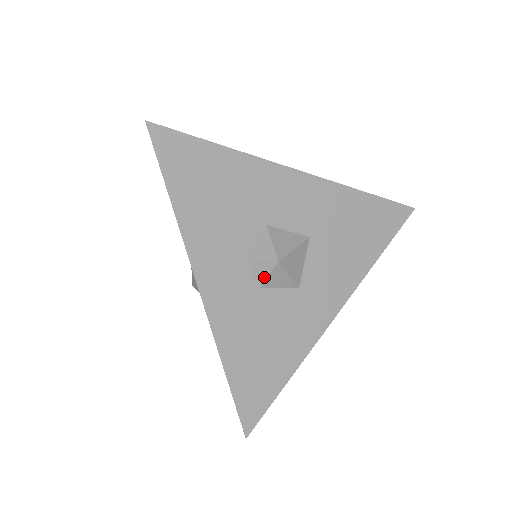
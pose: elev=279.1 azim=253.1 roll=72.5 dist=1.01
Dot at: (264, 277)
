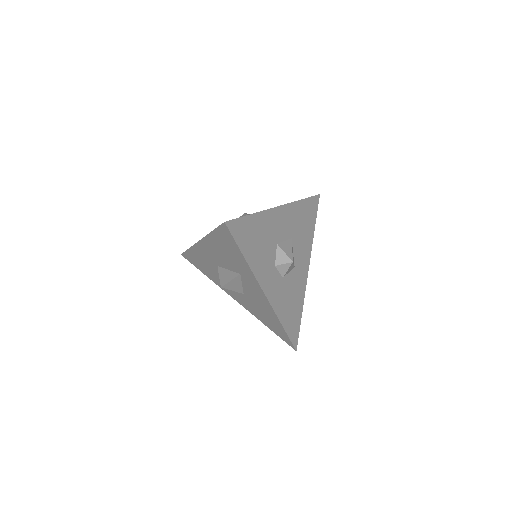
Dot at: (285, 272)
